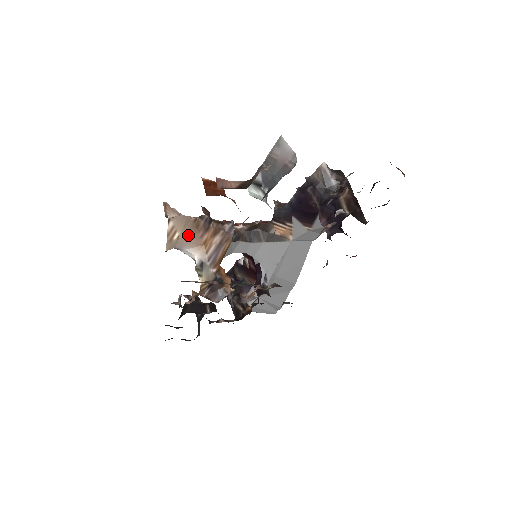
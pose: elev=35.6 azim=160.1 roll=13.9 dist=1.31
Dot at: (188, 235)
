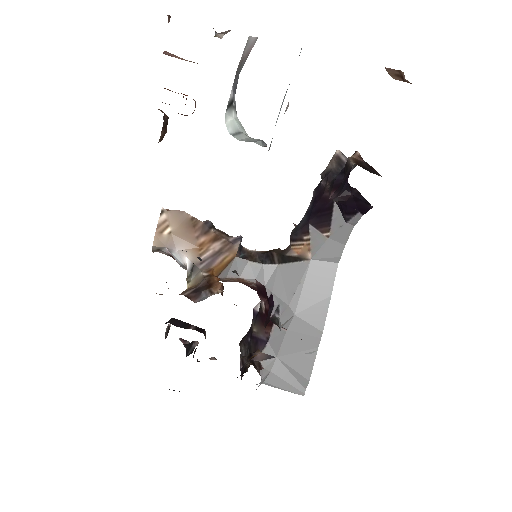
Dot at: (182, 233)
